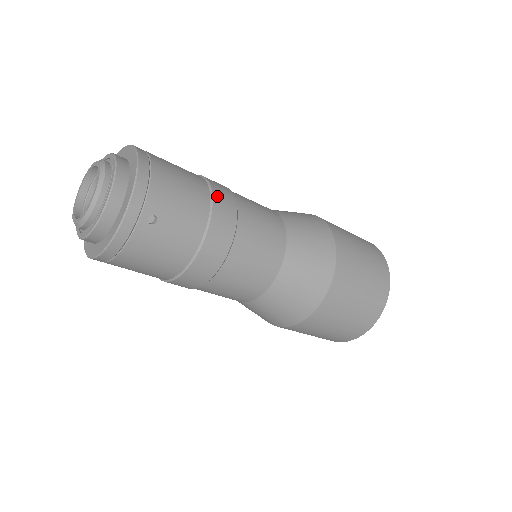
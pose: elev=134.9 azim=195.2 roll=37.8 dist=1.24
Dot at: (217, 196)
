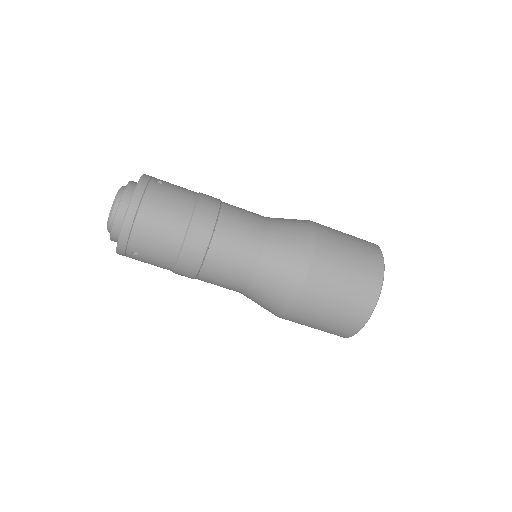
Dot at: (189, 241)
